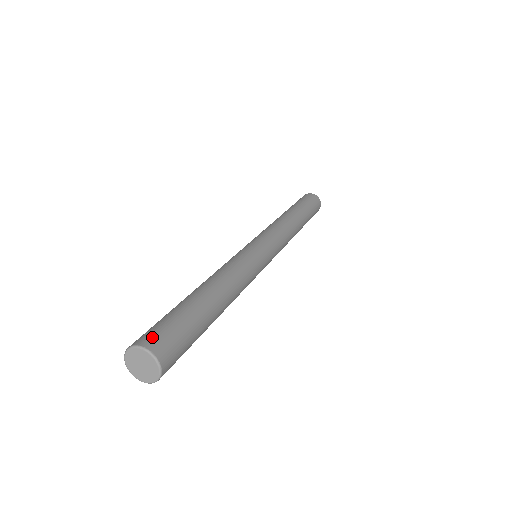
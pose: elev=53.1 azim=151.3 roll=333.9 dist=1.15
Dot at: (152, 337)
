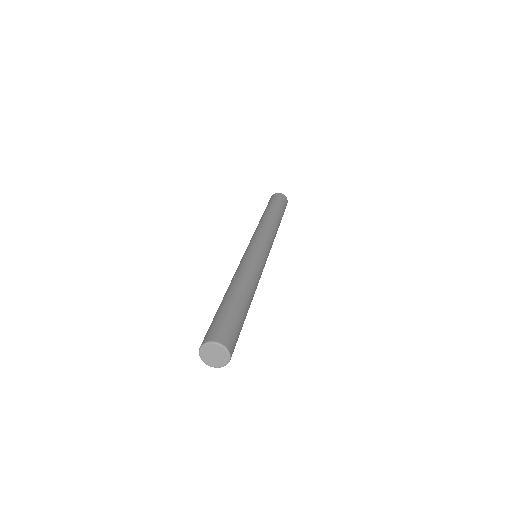
Dot at: (226, 337)
